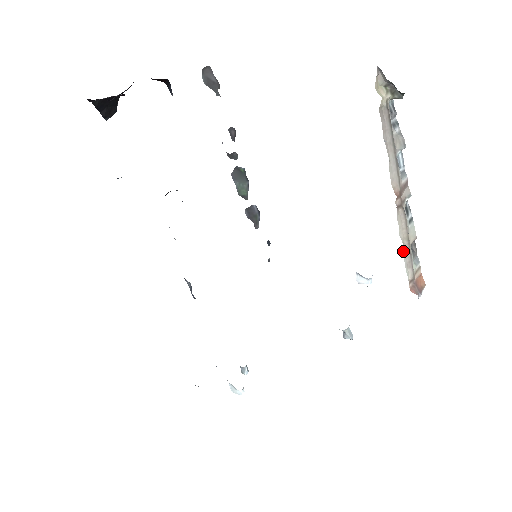
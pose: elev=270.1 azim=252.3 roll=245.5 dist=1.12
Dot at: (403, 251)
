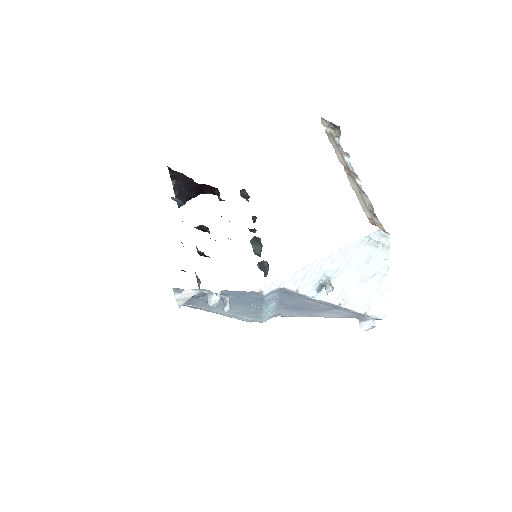
Dot at: (357, 197)
